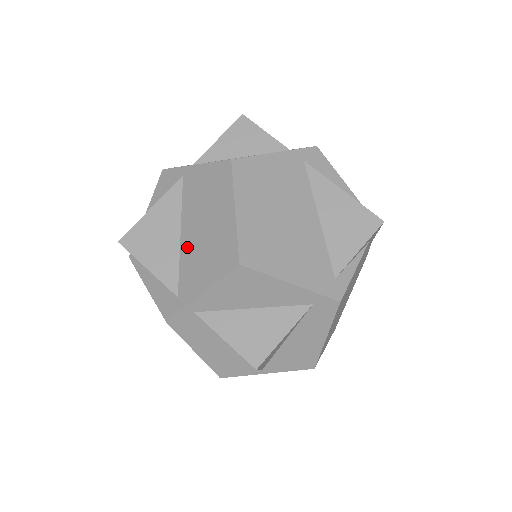
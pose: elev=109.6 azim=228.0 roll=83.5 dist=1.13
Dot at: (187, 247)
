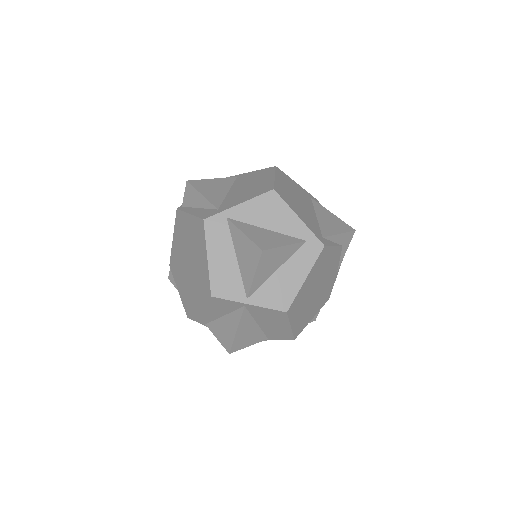
Dot at: (233, 194)
